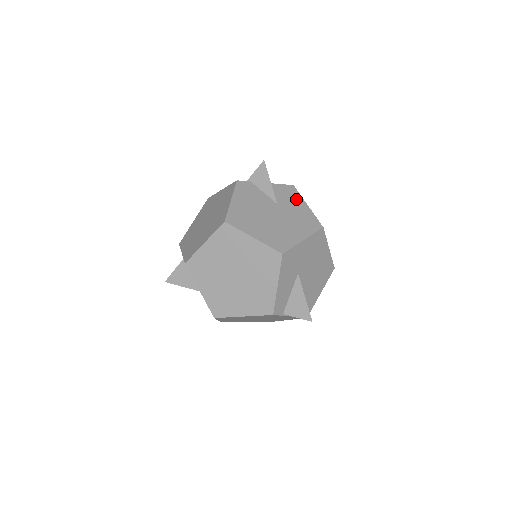
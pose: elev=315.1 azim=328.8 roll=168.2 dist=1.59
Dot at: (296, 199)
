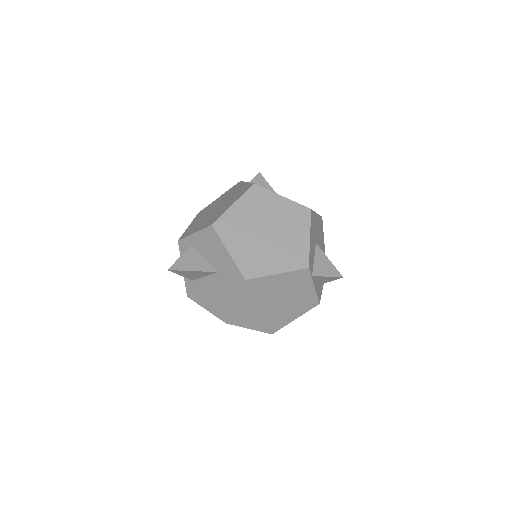
Dot at: occluded
